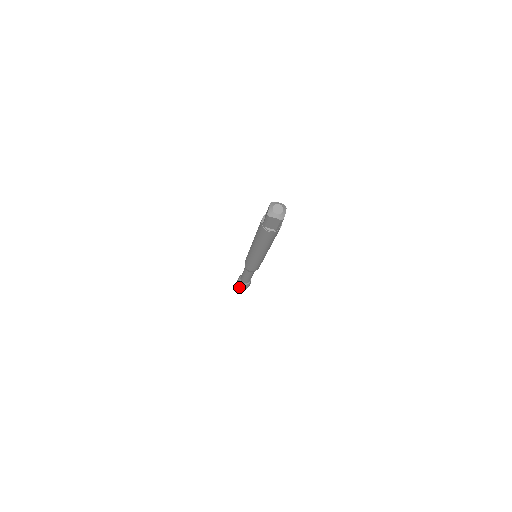
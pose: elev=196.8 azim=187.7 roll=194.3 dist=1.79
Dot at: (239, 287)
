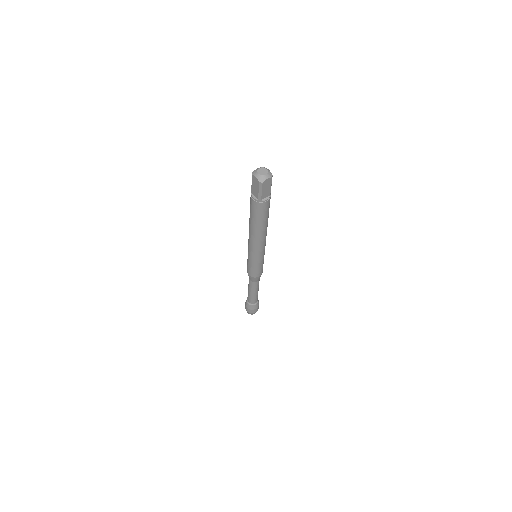
Dot at: (253, 313)
